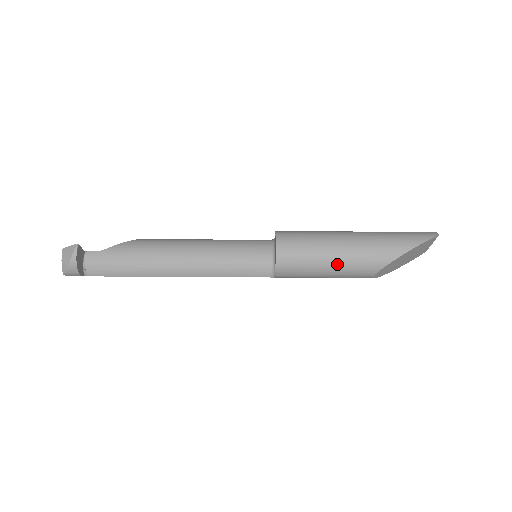
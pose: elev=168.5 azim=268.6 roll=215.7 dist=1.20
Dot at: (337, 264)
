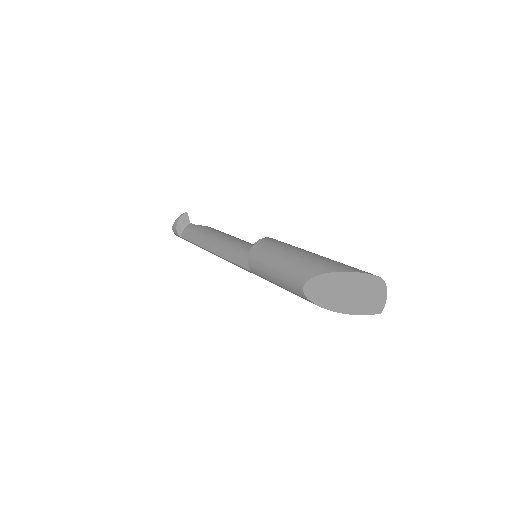
Dot at: (282, 264)
